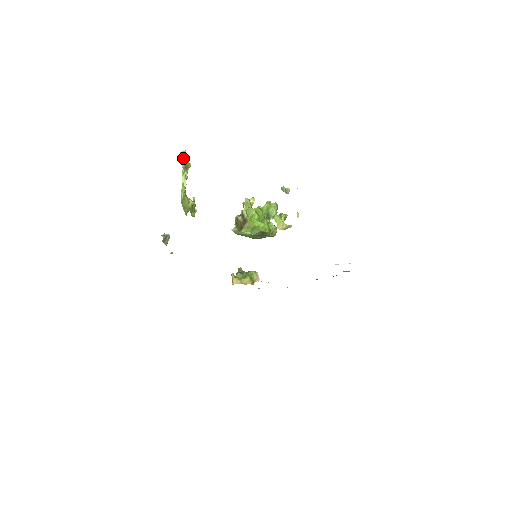
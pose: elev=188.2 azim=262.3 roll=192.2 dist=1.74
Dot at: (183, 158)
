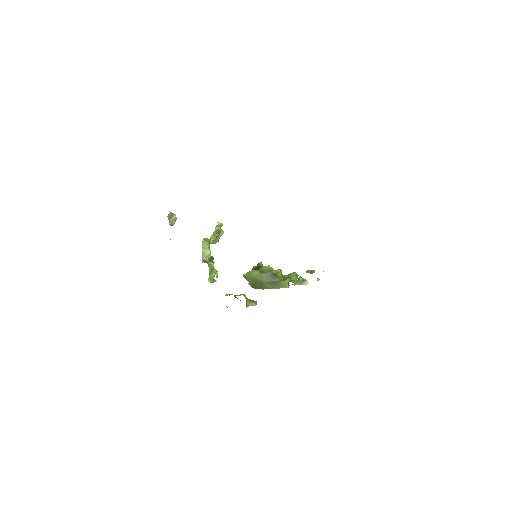
Dot at: (218, 225)
